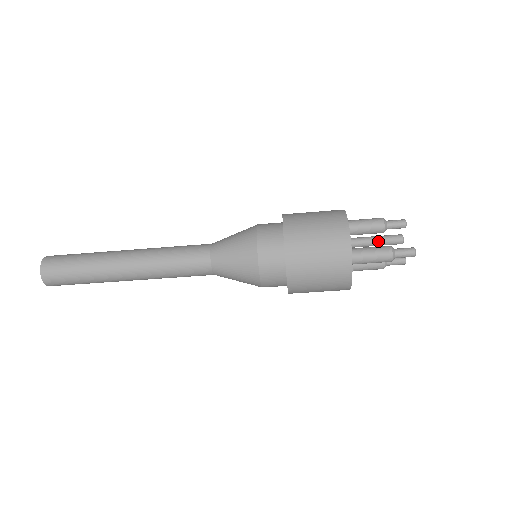
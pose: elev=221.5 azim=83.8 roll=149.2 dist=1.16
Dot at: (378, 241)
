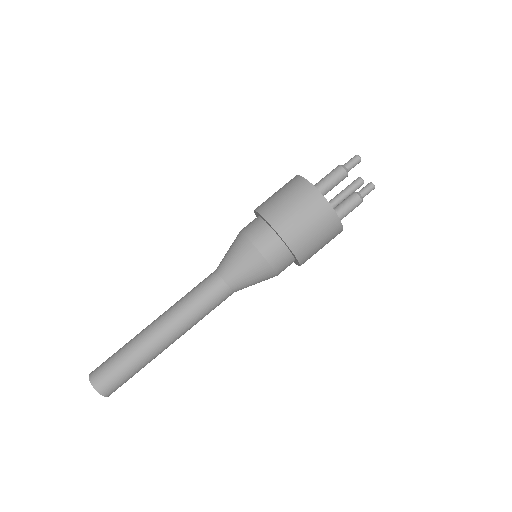
Dot at: (343, 191)
